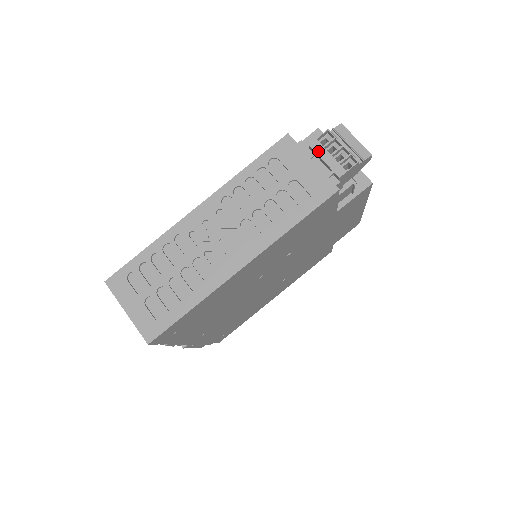
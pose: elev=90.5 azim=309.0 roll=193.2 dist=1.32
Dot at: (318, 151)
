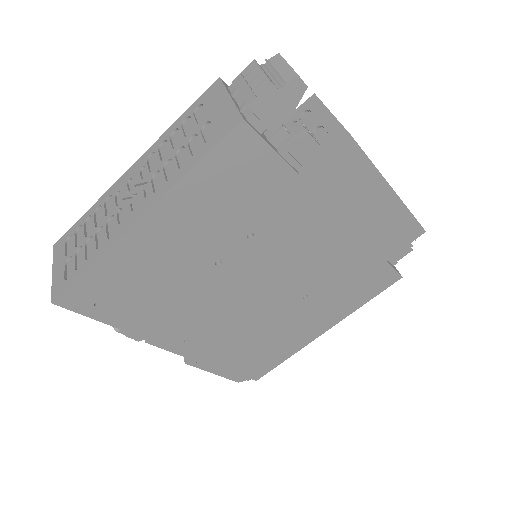
Dot at: (238, 85)
